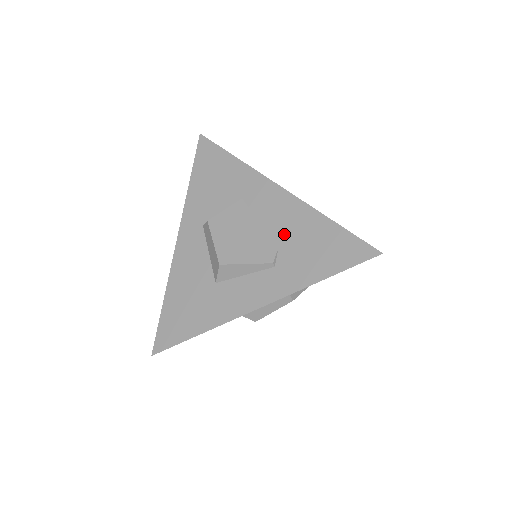
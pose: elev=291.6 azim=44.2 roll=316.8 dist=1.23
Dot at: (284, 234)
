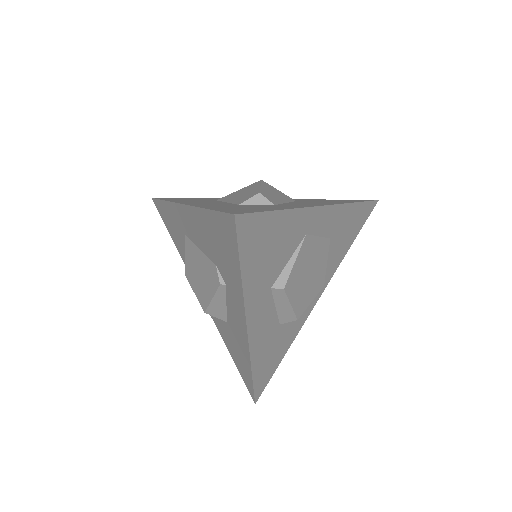
Dot at: (208, 248)
